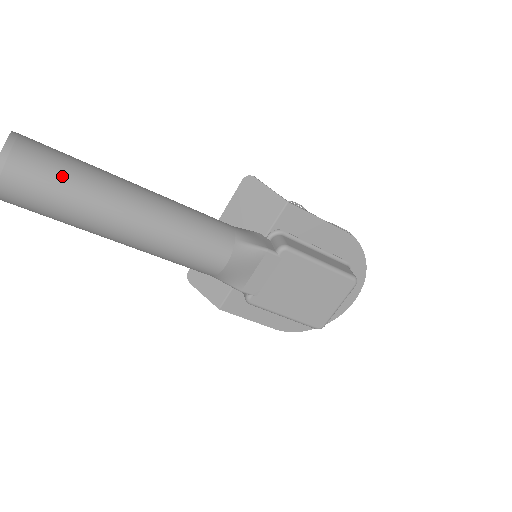
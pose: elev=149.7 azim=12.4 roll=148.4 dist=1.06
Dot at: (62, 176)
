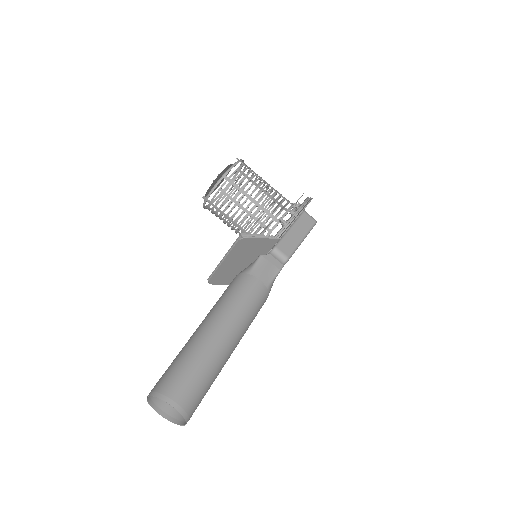
Dot at: (206, 386)
